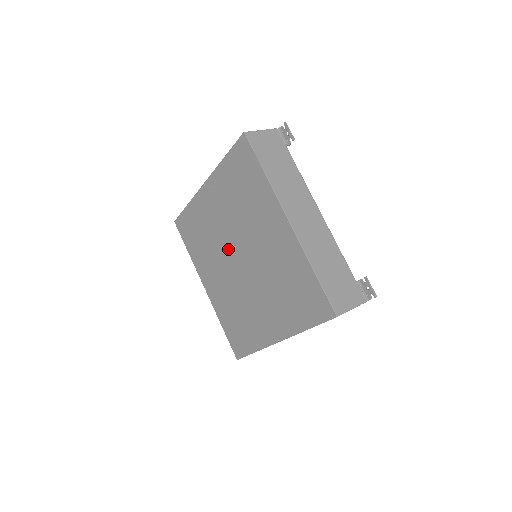
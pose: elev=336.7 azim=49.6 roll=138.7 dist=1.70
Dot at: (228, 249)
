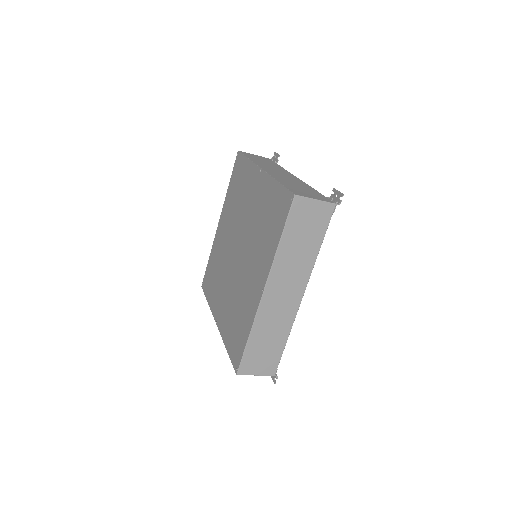
Dot at: (230, 253)
